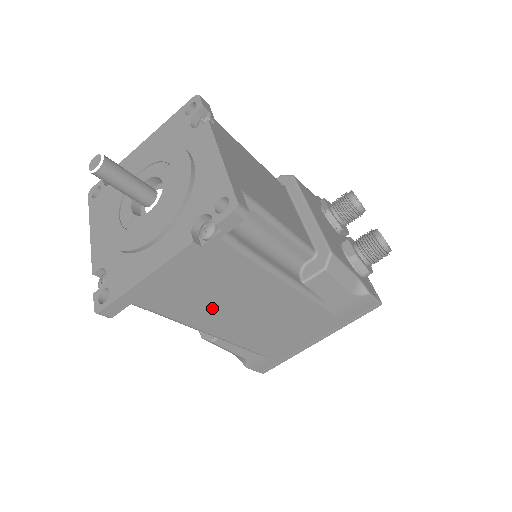
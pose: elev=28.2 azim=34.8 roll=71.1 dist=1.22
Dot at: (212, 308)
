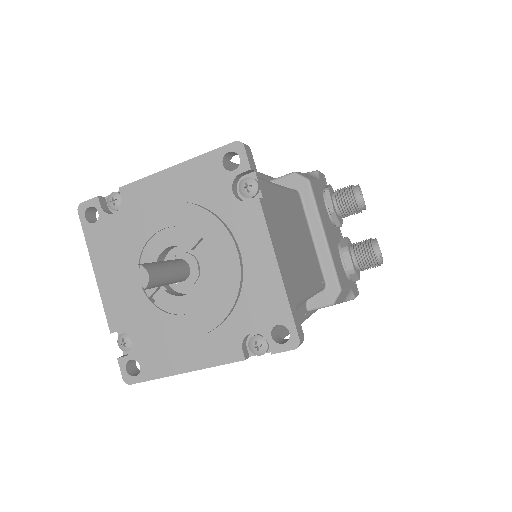
Dot at: occluded
